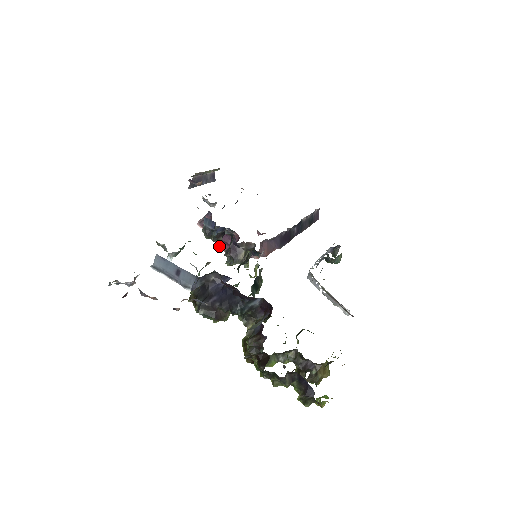
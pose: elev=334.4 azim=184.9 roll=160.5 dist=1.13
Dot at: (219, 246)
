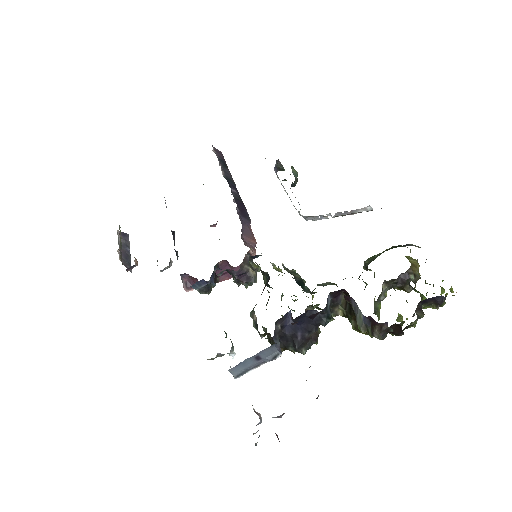
Dot at: occluded
